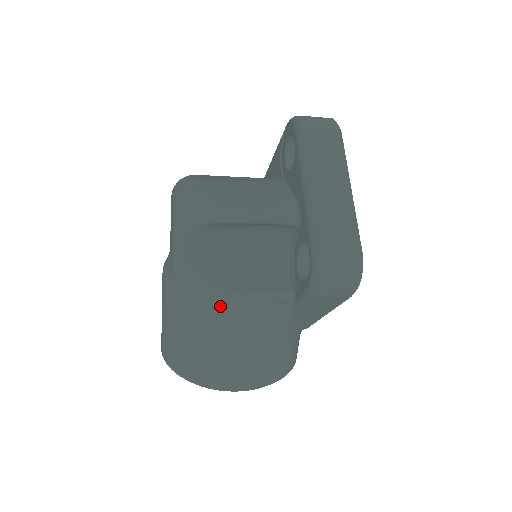
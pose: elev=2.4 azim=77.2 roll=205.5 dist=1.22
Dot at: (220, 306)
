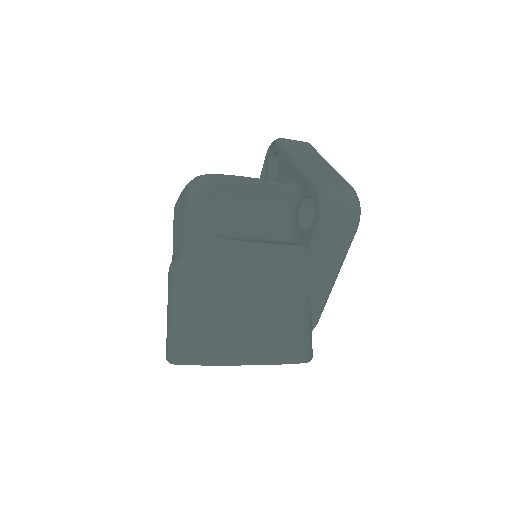
Dot at: (237, 258)
